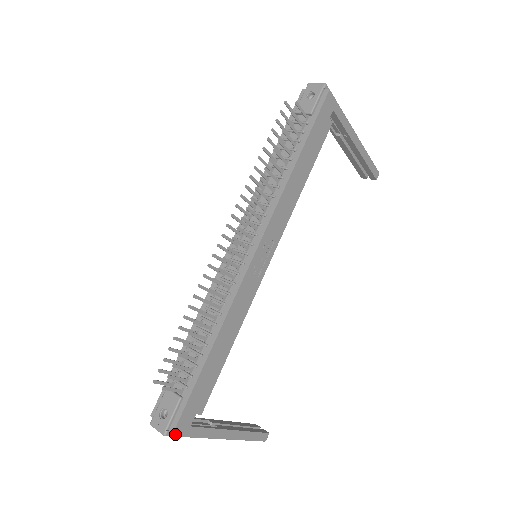
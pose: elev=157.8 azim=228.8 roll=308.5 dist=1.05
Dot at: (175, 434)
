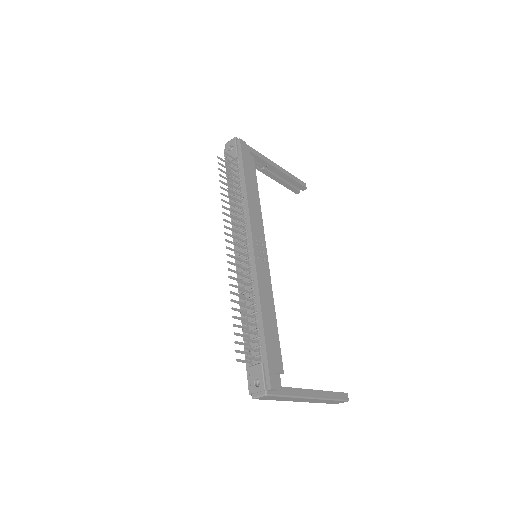
Dot at: (273, 393)
